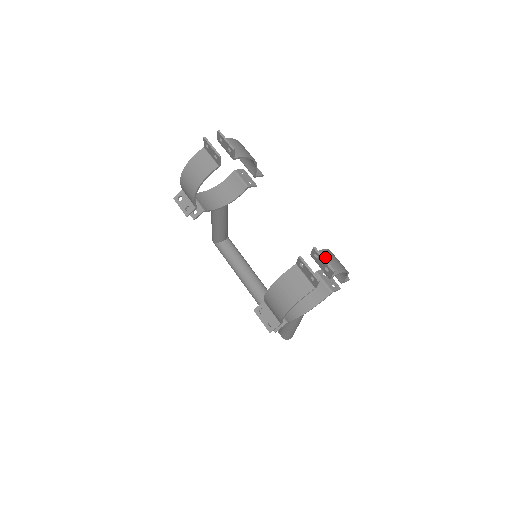
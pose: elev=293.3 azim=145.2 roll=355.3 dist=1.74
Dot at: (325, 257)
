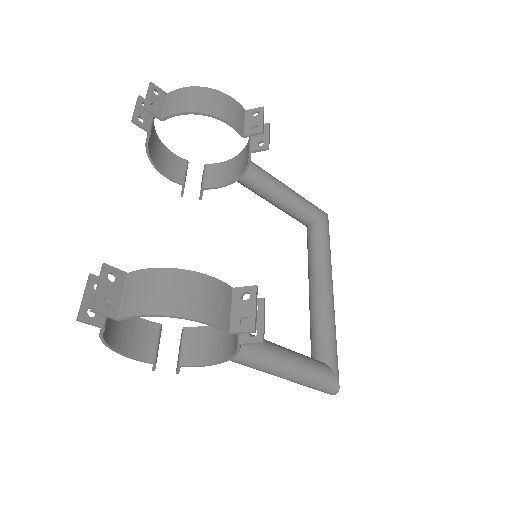
Dot at: (140, 282)
